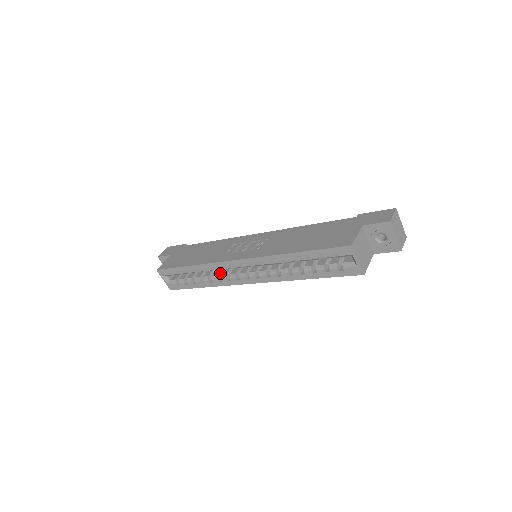
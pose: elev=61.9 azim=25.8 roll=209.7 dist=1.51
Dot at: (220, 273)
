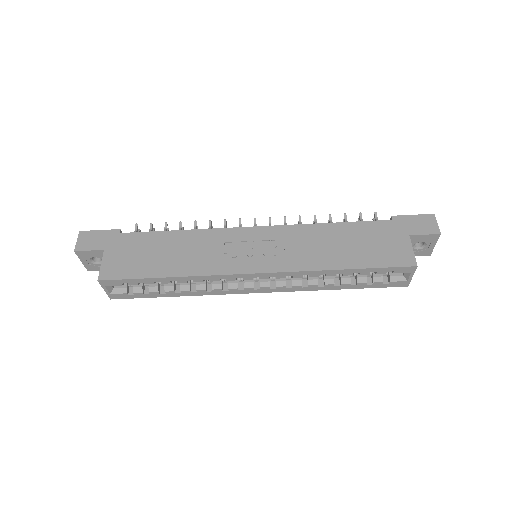
Dot at: (208, 280)
